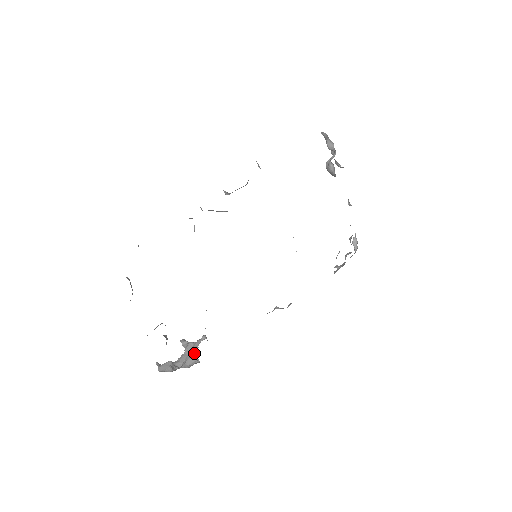
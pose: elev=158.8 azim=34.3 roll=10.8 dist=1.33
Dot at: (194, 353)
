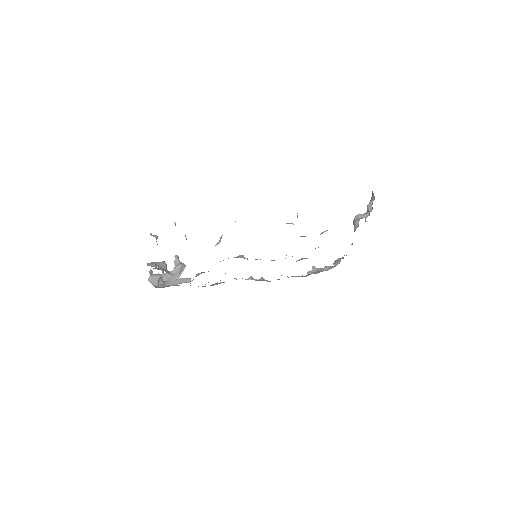
Dot at: (179, 274)
